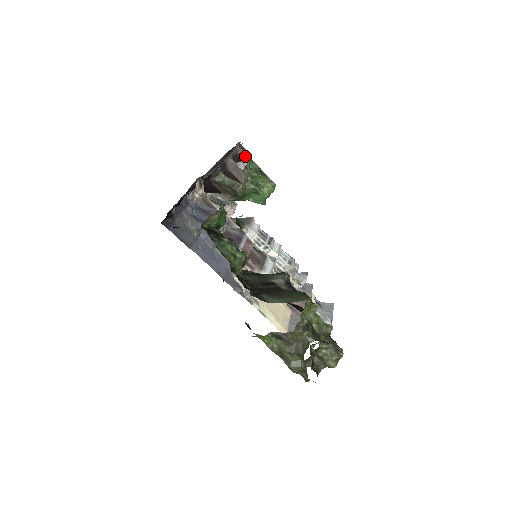
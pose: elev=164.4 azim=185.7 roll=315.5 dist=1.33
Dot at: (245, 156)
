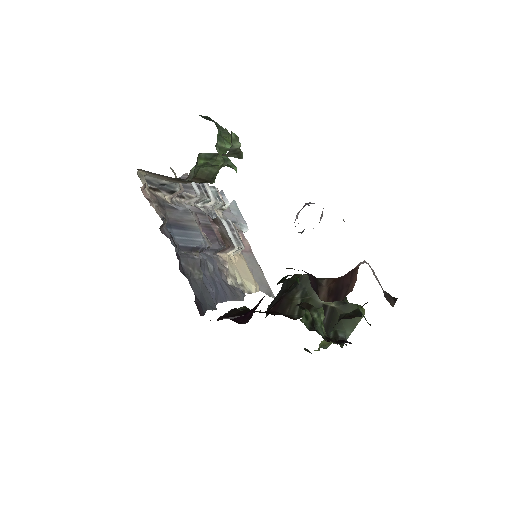
Dot at: occluded
